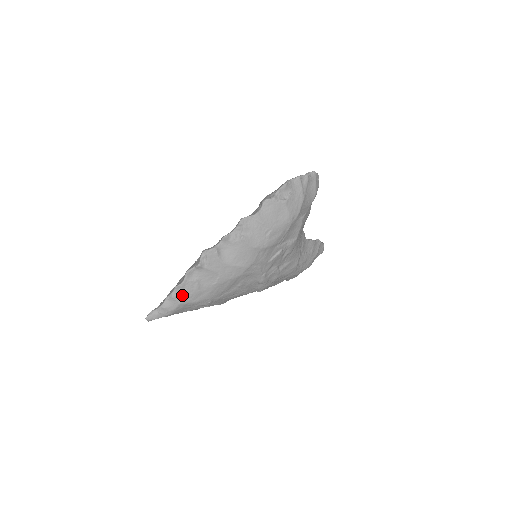
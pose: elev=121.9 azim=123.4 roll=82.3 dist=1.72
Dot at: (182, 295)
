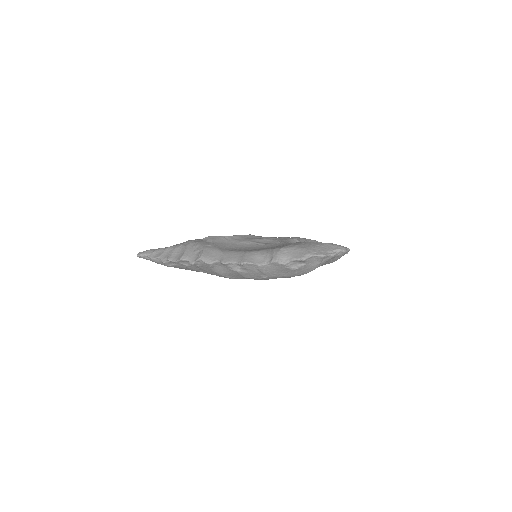
Dot at: (171, 264)
